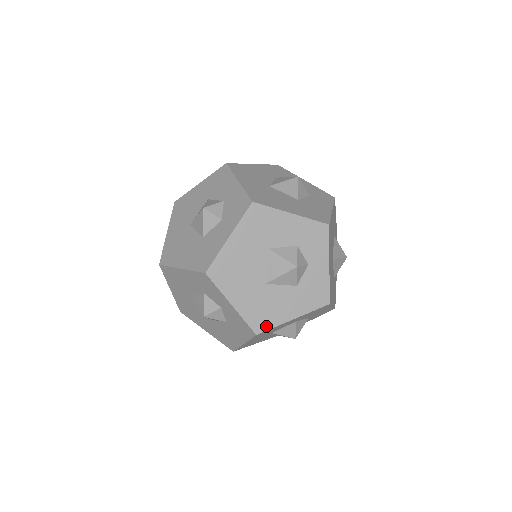
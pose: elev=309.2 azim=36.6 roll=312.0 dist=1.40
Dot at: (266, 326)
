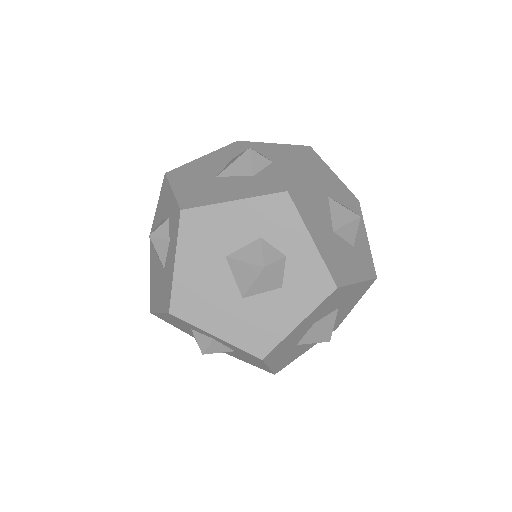
Dot at: (342, 280)
